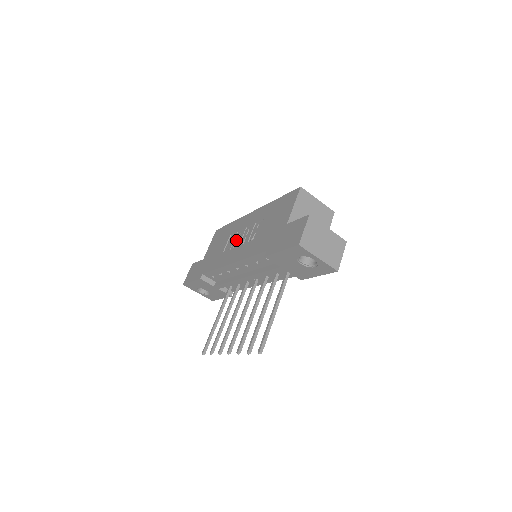
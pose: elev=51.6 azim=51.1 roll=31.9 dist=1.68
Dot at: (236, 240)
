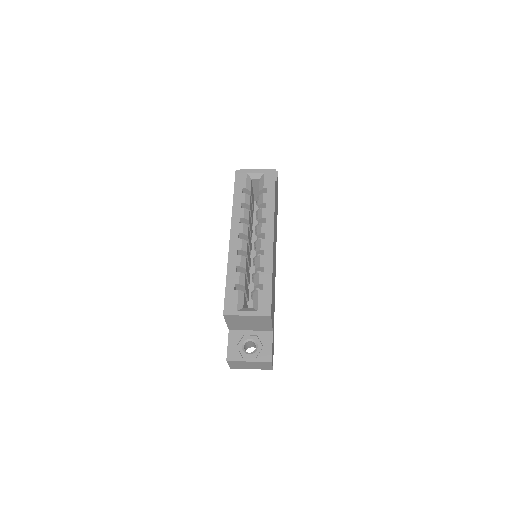
Dot at: occluded
